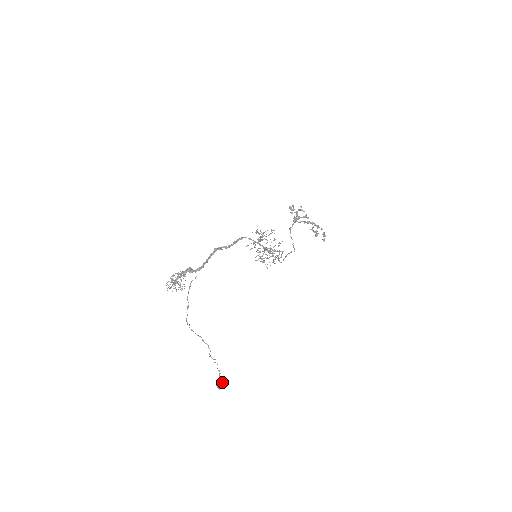
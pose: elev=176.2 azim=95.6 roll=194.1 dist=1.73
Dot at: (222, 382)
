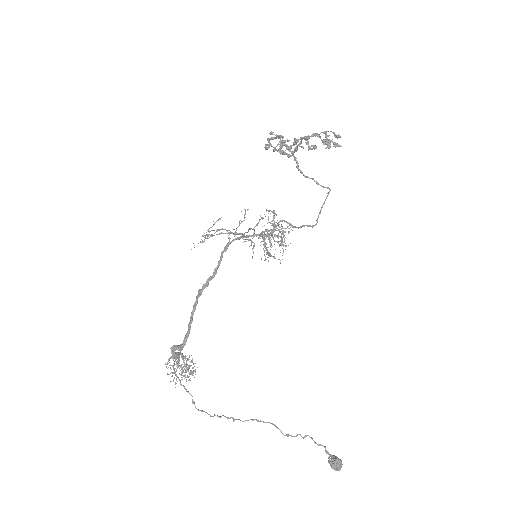
Dot at: (334, 459)
